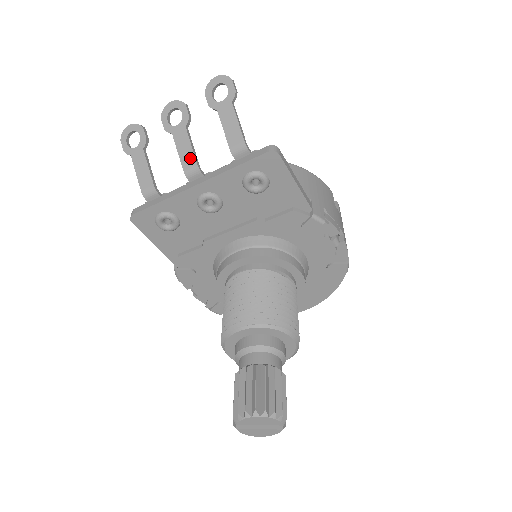
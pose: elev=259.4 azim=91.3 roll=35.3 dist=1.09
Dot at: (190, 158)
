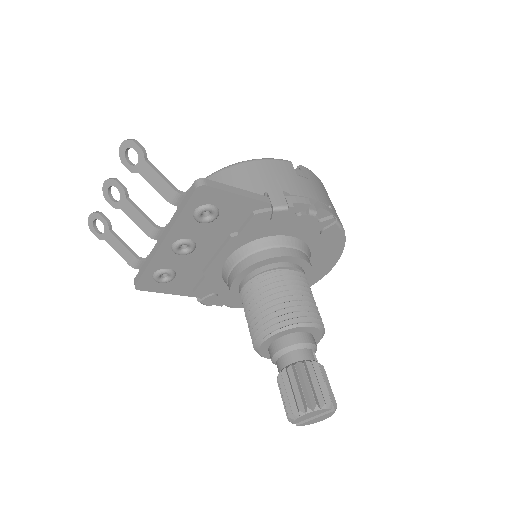
Dot at: (145, 223)
